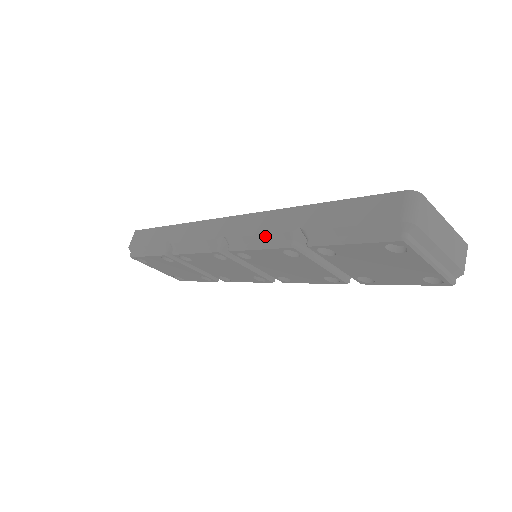
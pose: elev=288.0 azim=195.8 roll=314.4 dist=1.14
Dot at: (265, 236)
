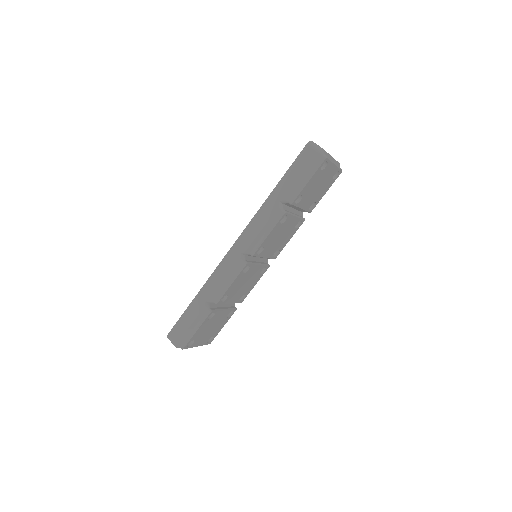
Dot at: (267, 225)
